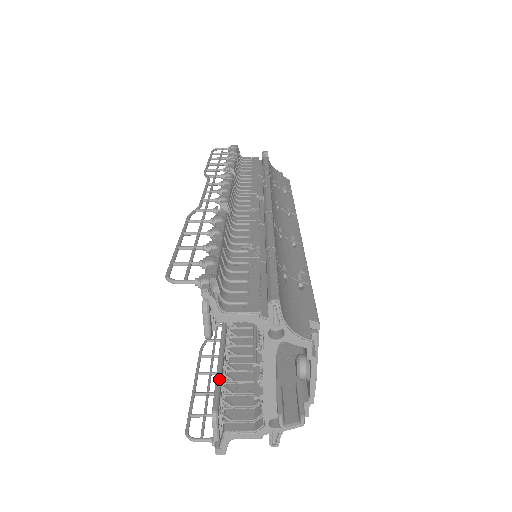
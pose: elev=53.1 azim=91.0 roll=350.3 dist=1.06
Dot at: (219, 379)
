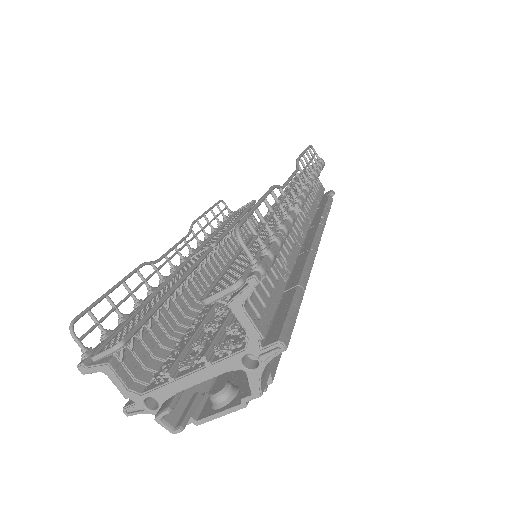
Dot at: (148, 318)
